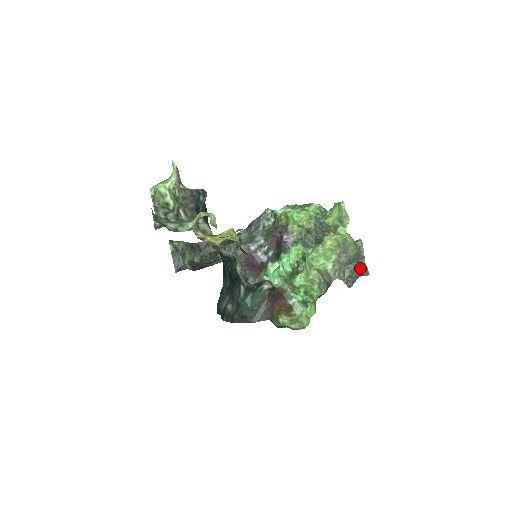
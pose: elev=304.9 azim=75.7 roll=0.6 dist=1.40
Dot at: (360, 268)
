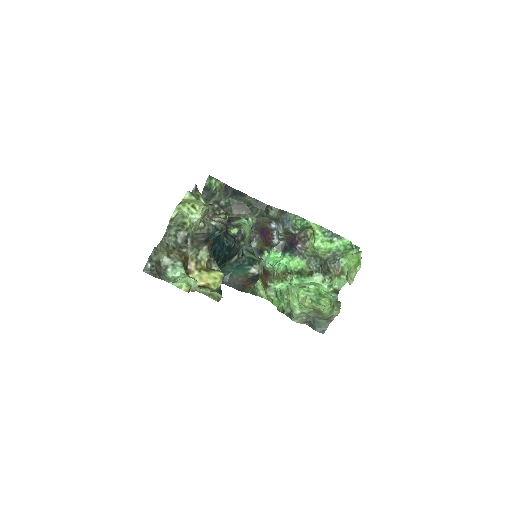
Dot at: (322, 324)
